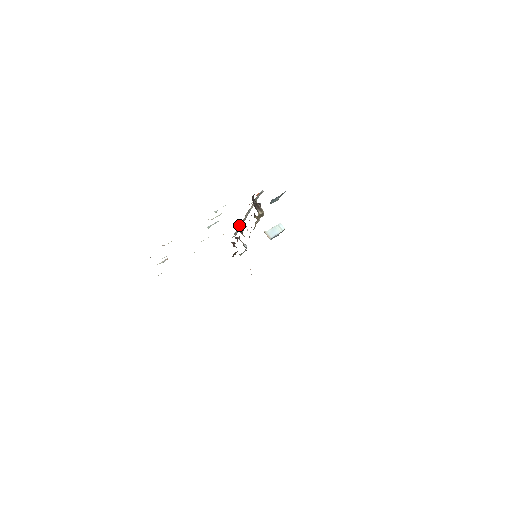
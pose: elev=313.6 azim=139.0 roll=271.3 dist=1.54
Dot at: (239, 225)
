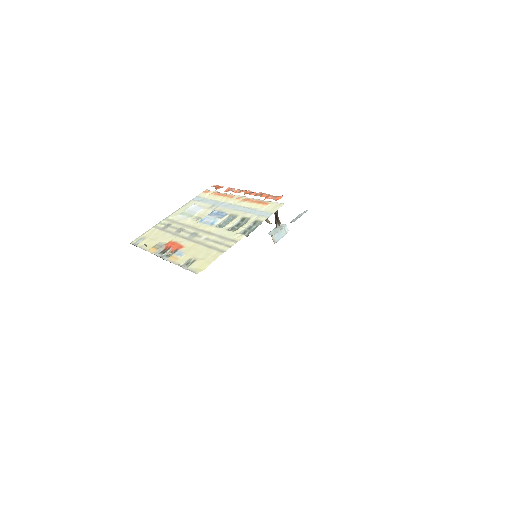
Dot at: occluded
